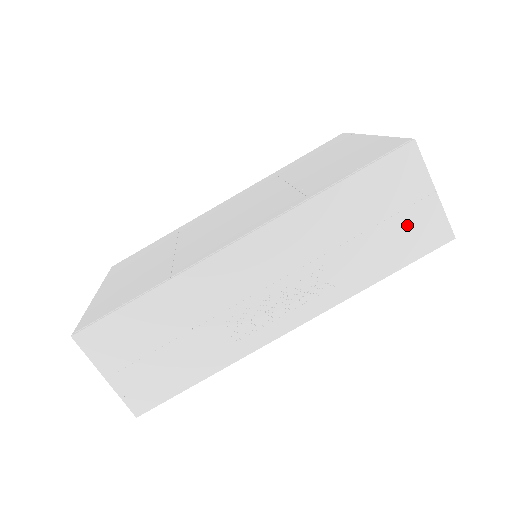
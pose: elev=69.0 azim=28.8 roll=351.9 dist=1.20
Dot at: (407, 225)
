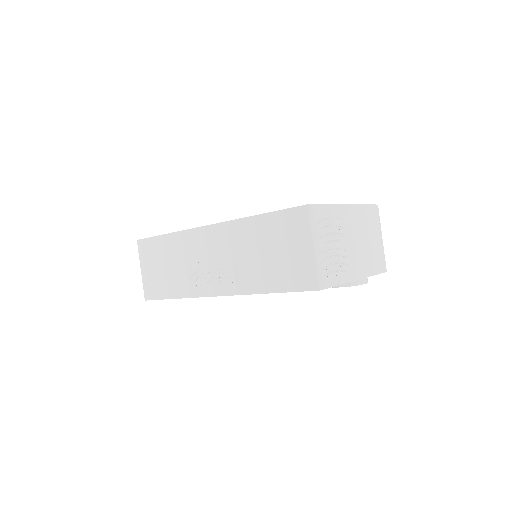
Dot at: (291, 263)
